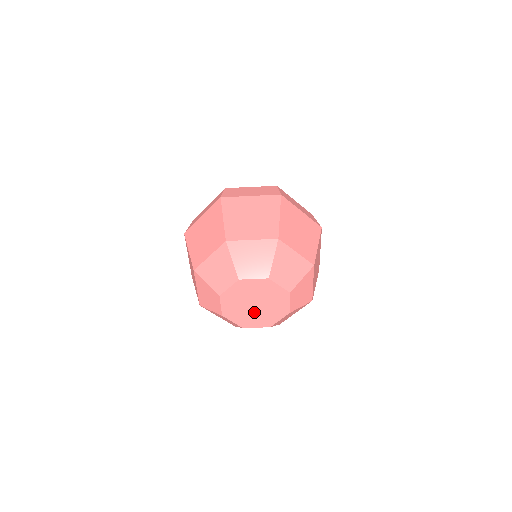
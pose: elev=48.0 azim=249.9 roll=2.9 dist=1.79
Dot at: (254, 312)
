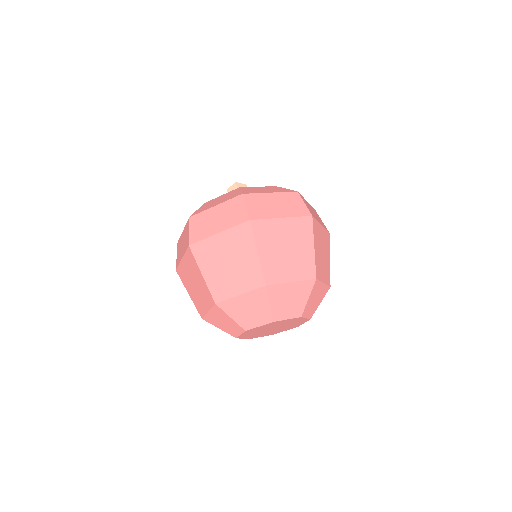
Dot at: (268, 332)
